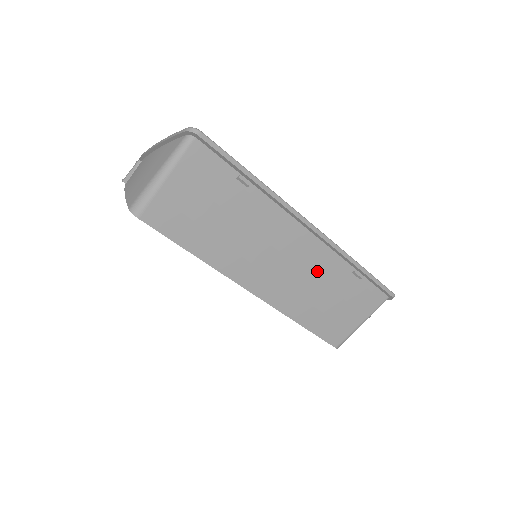
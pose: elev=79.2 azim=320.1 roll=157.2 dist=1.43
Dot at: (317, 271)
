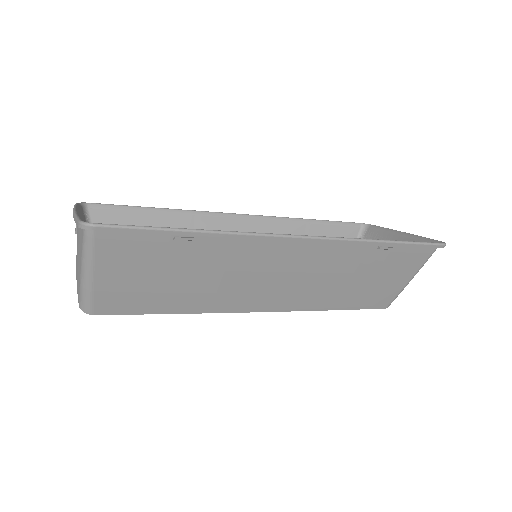
Dot at: (329, 266)
